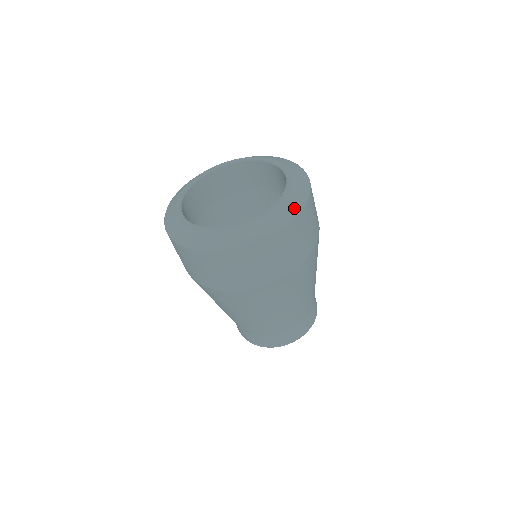
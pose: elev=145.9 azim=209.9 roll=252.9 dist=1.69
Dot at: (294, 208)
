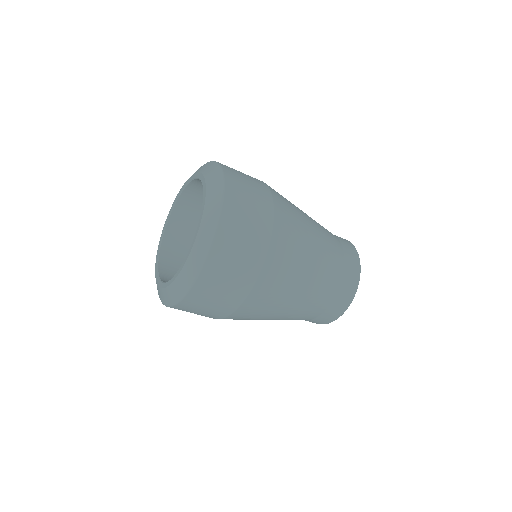
Dot at: (210, 230)
